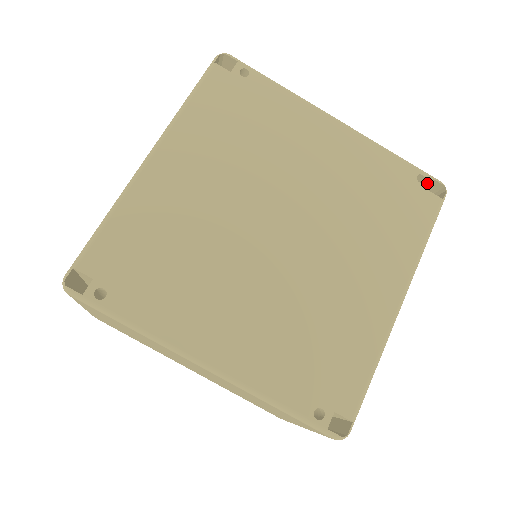
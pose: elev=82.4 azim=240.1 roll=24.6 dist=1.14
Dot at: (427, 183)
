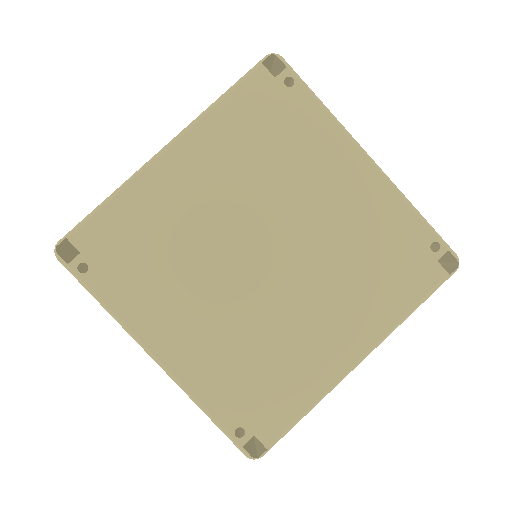
Dot at: (440, 253)
